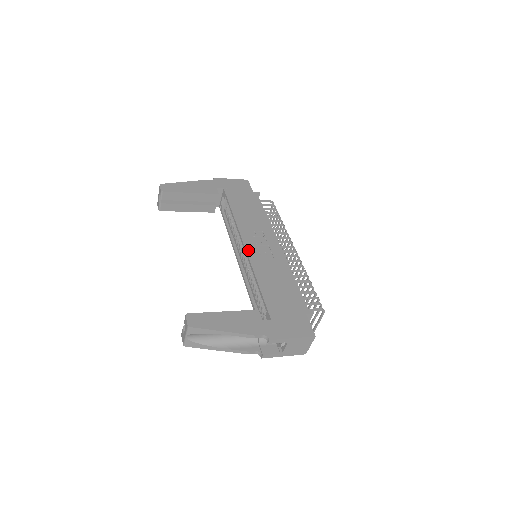
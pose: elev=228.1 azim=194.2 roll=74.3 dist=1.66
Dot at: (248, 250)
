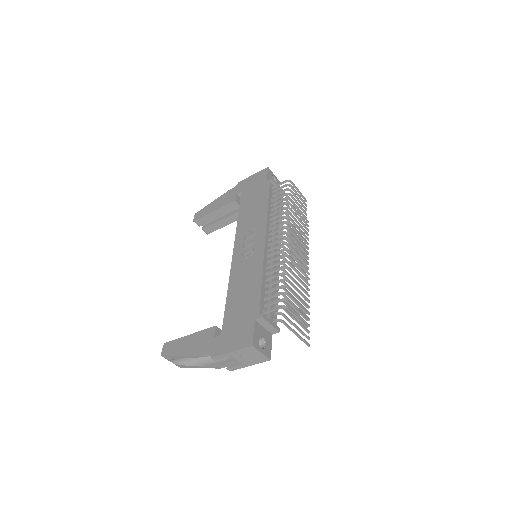
Dot at: (234, 258)
